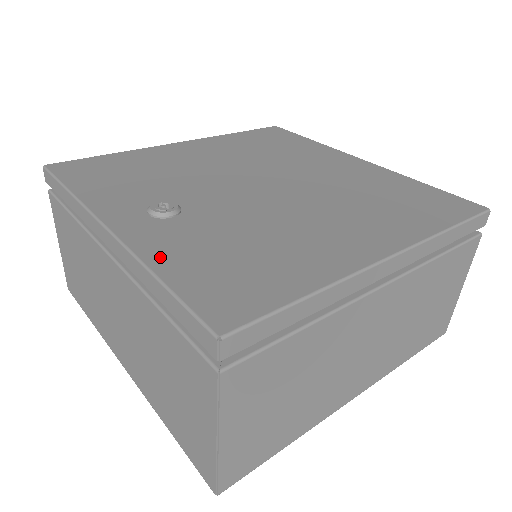
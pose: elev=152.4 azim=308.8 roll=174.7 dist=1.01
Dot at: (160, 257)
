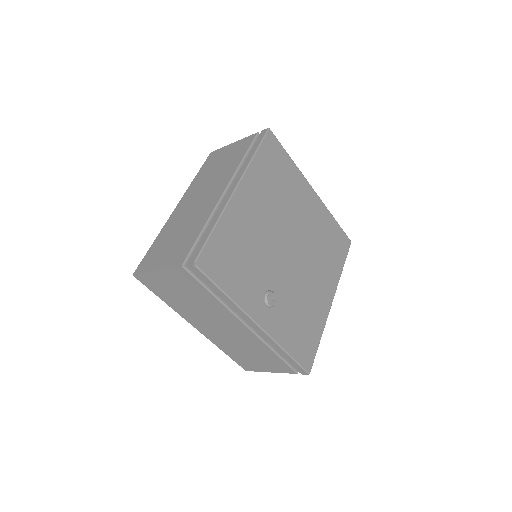
Dot at: (284, 340)
